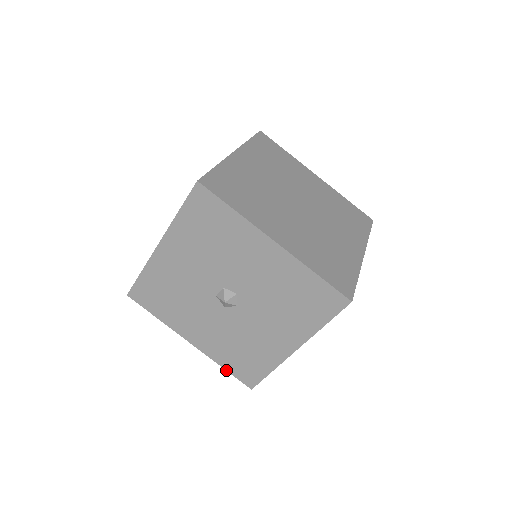
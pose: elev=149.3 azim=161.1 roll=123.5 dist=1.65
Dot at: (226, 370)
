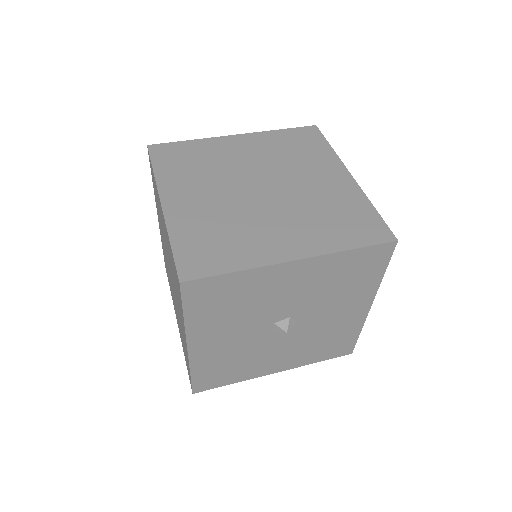
Dot at: occluded
